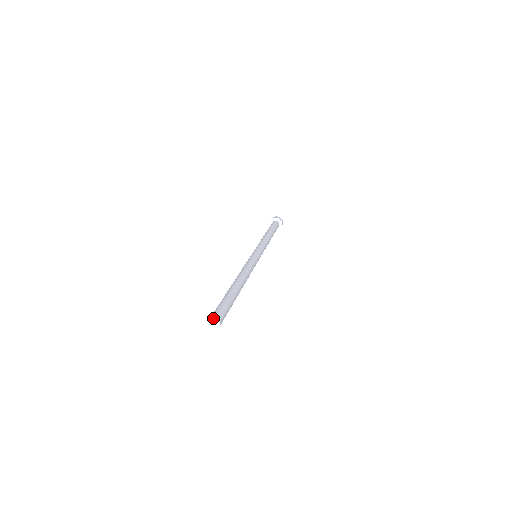
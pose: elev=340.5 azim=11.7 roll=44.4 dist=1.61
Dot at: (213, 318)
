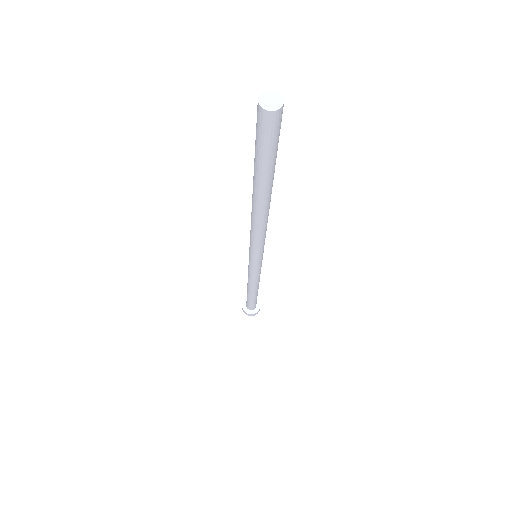
Dot at: (264, 91)
